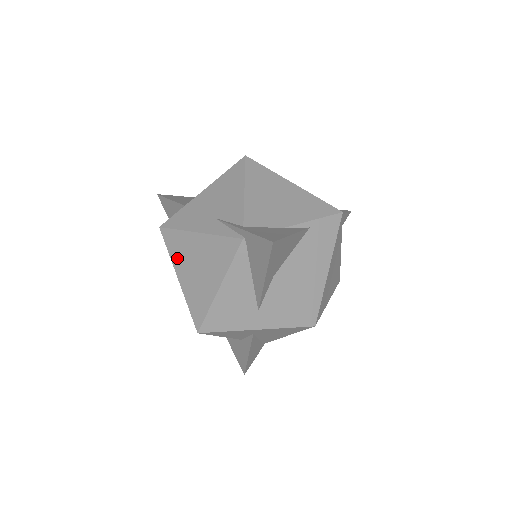
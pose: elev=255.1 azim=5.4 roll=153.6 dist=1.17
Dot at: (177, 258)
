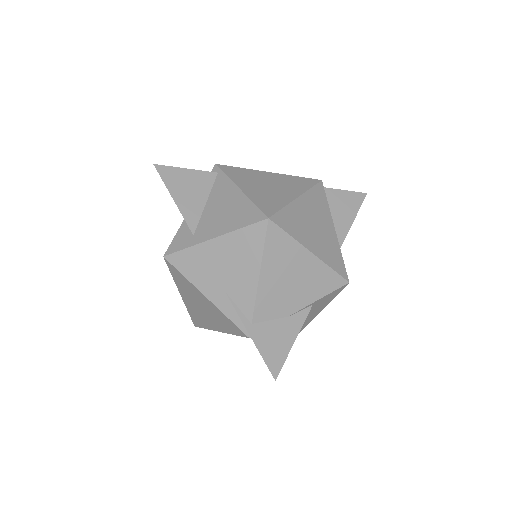
Dot at: (181, 287)
